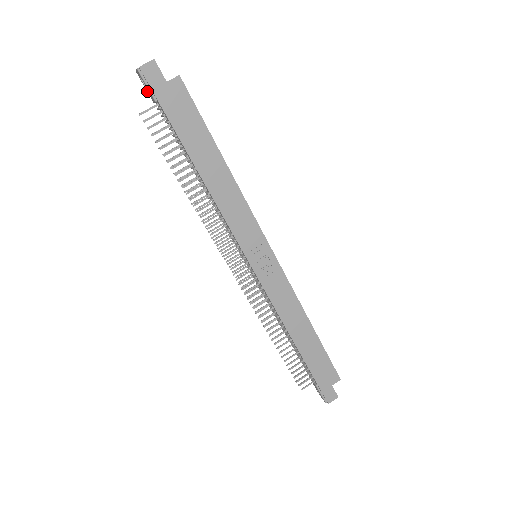
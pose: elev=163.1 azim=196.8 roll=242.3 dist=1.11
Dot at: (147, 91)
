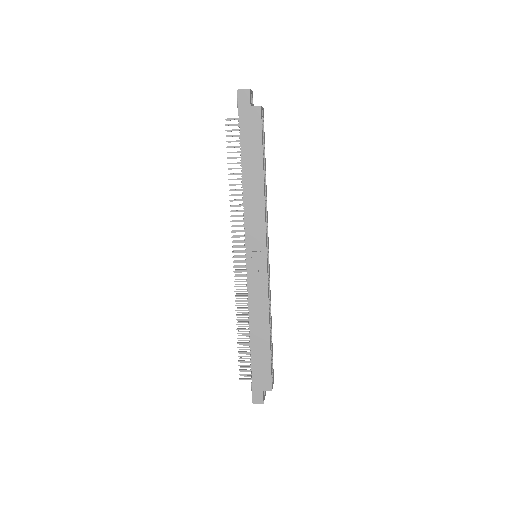
Dot at: occluded
